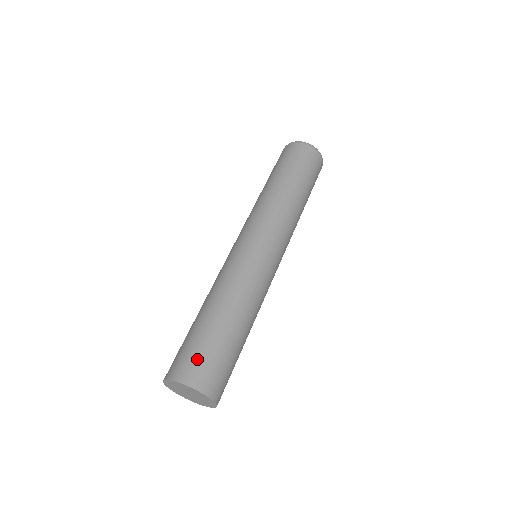
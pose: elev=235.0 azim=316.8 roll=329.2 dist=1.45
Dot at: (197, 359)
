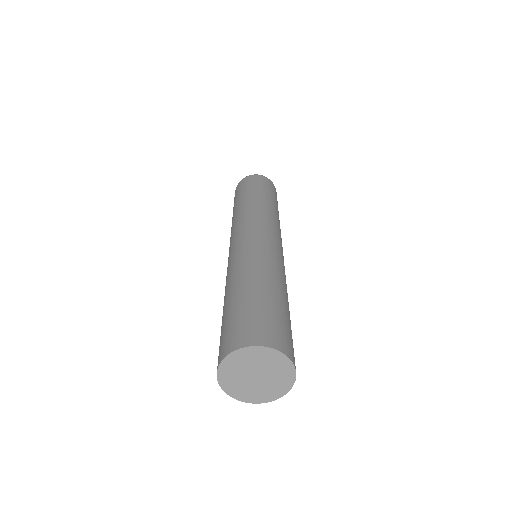
Dot at: (229, 331)
